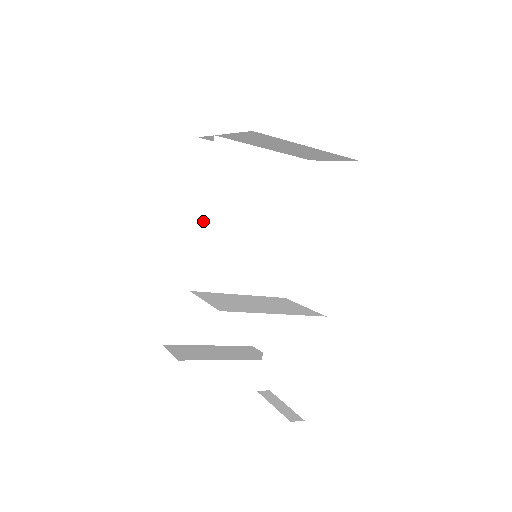
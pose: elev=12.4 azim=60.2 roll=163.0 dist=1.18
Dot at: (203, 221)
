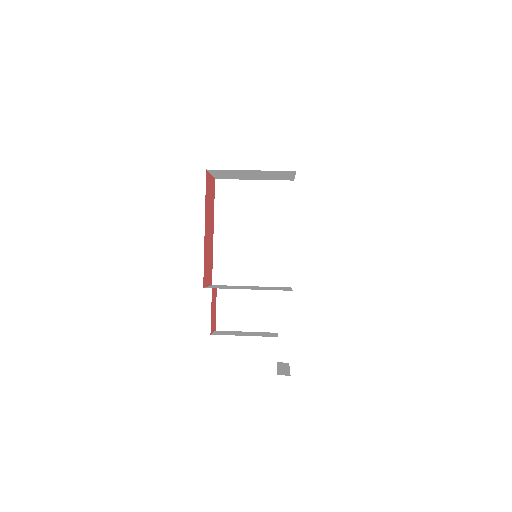
Dot at: (215, 236)
